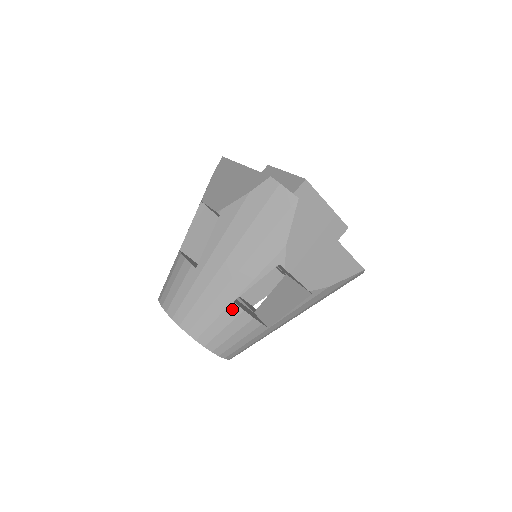
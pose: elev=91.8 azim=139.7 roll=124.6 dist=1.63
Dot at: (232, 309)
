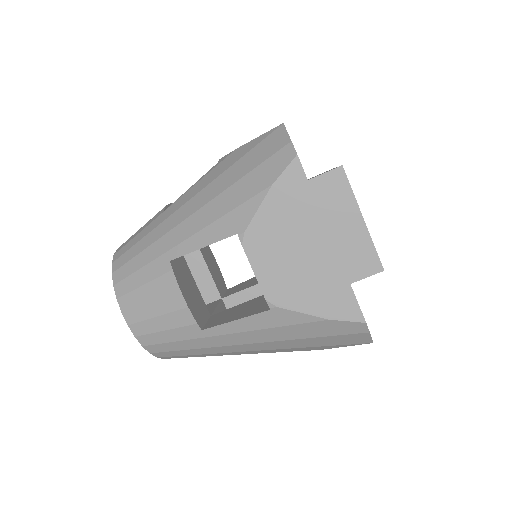
Dot at: (222, 355)
